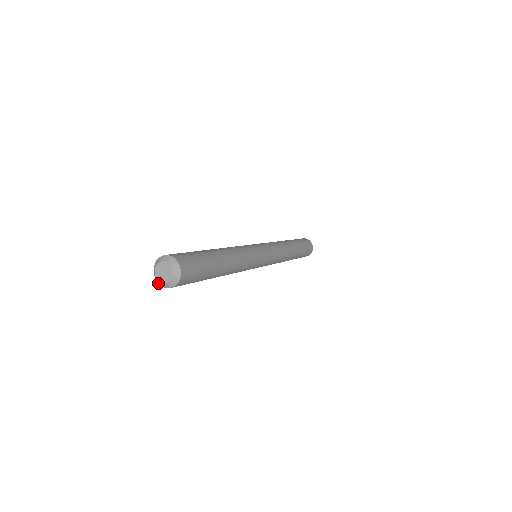
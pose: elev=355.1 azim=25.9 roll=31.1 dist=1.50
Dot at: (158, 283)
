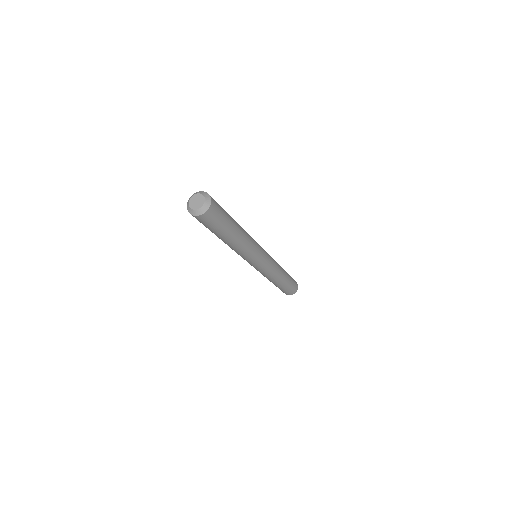
Dot at: (188, 210)
